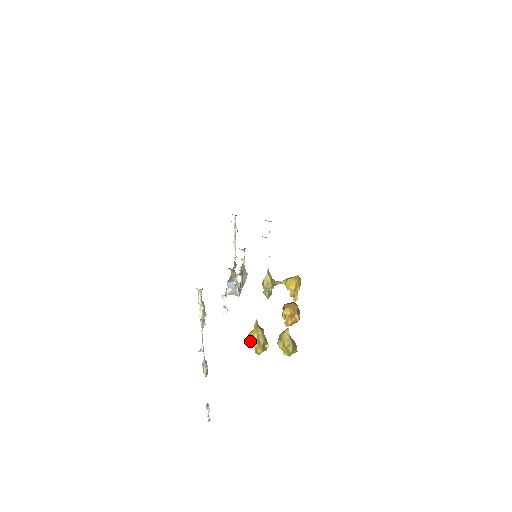
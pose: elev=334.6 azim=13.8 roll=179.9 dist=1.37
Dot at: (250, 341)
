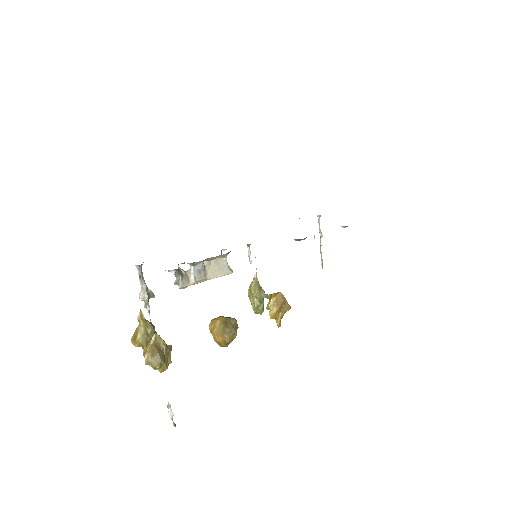
Dot at: (134, 334)
